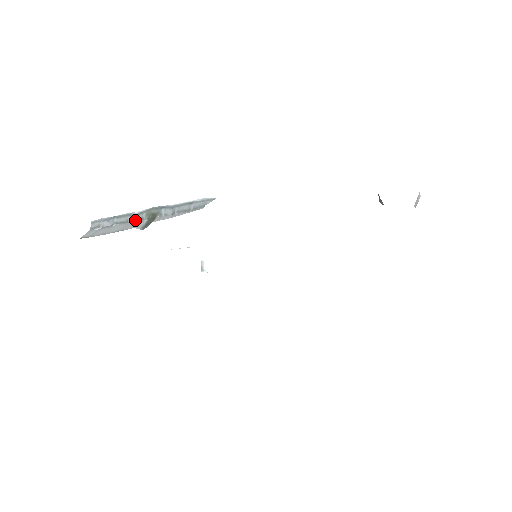
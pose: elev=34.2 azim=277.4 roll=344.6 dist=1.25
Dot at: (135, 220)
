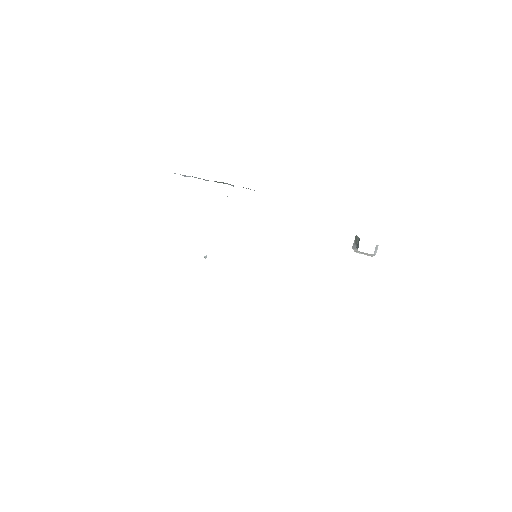
Dot at: occluded
